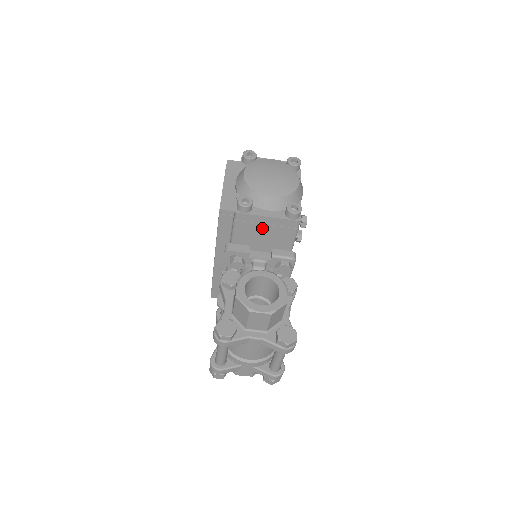
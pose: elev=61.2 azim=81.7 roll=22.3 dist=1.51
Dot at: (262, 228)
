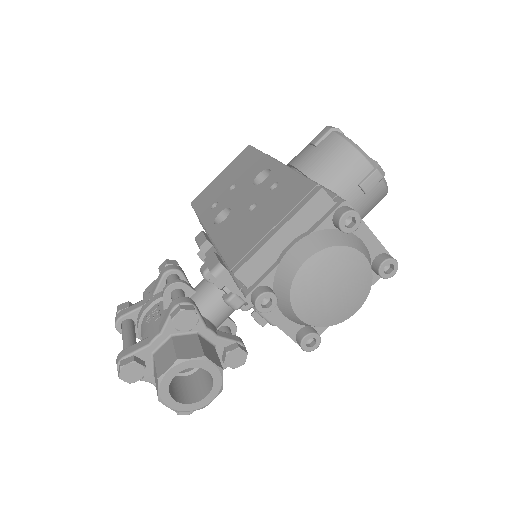
Dot at: occluded
